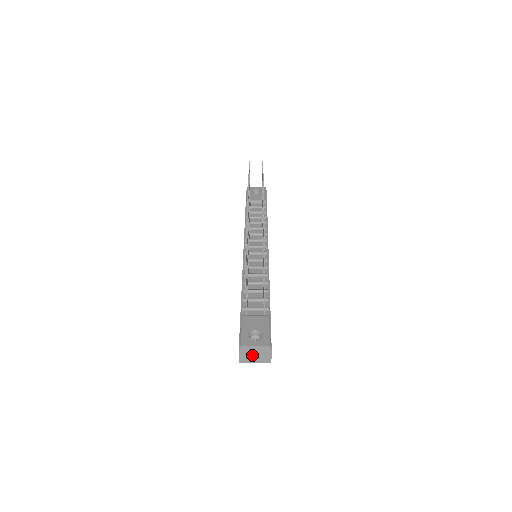
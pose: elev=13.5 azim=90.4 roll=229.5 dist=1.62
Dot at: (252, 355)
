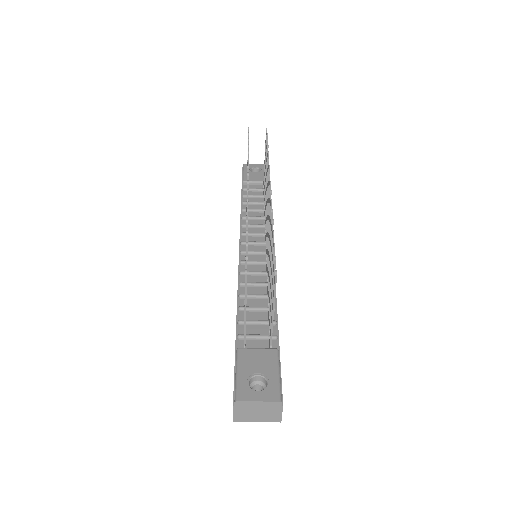
Dot at: (253, 412)
